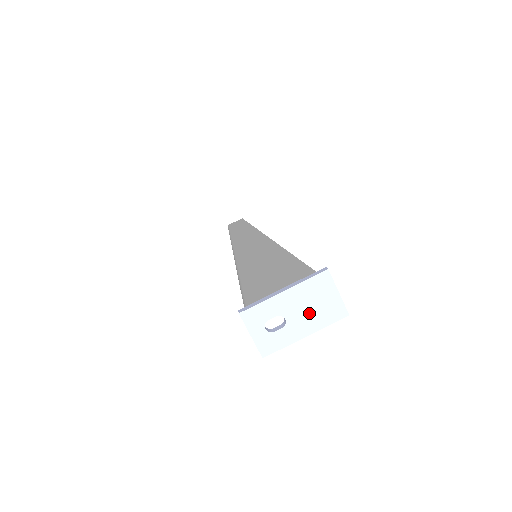
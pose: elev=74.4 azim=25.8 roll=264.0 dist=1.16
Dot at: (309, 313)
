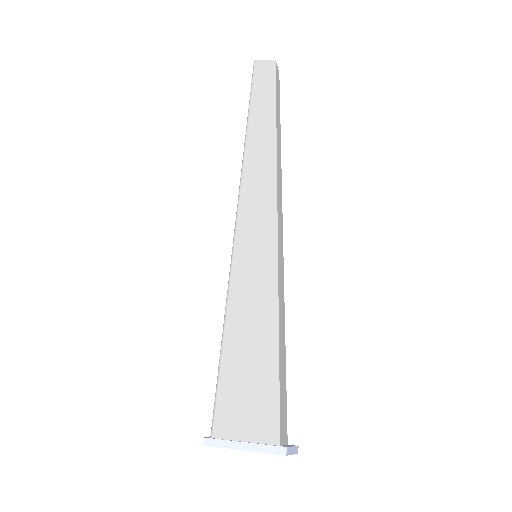
Dot at: occluded
